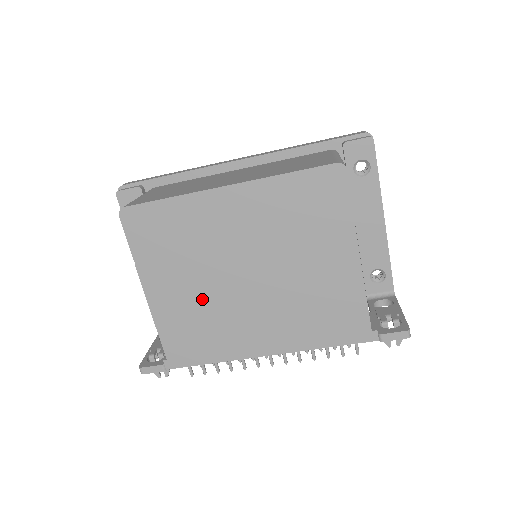
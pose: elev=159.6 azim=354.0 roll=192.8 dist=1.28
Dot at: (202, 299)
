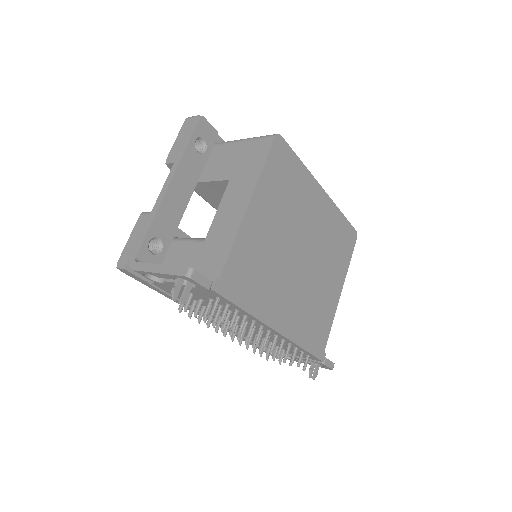
Dot at: (274, 247)
